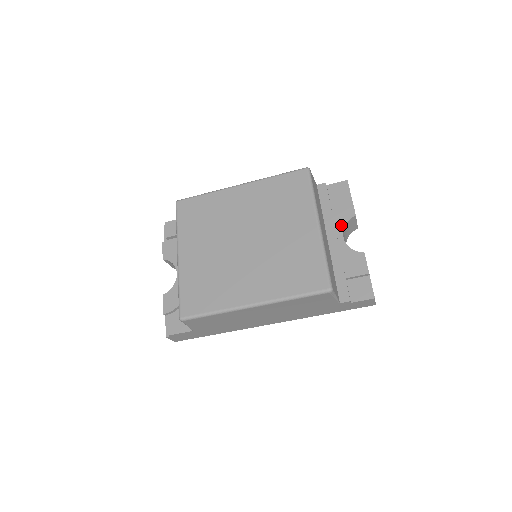
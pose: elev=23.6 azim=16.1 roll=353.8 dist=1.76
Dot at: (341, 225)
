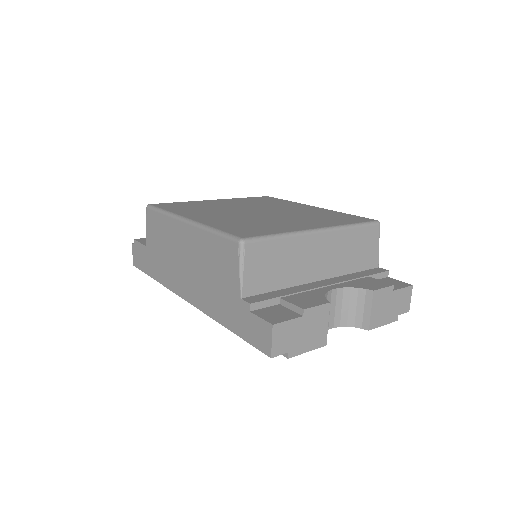
Dot at: (348, 285)
